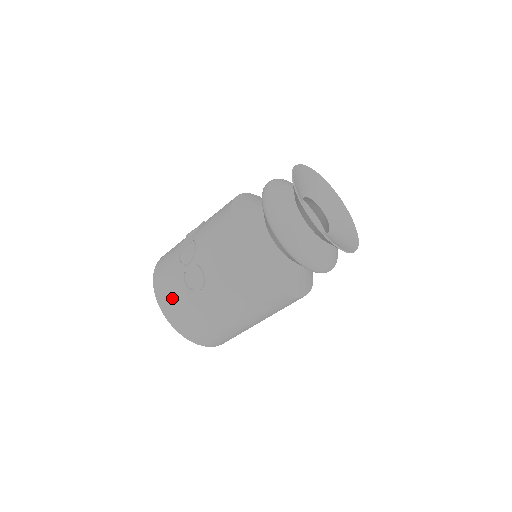
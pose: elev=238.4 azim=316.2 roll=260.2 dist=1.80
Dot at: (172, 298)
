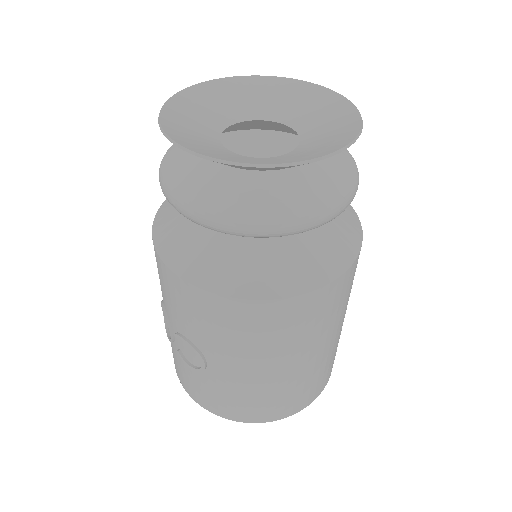
Dot at: (197, 388)
